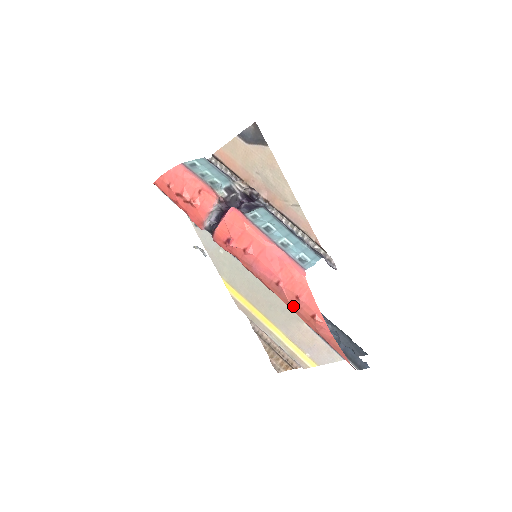
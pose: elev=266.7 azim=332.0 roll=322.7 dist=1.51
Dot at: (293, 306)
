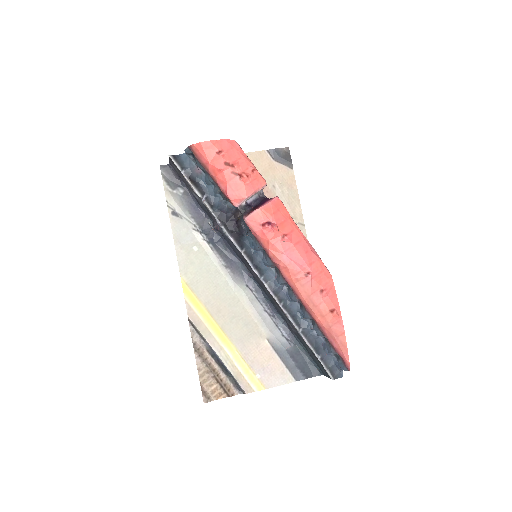
Dot at: (313, 299)
